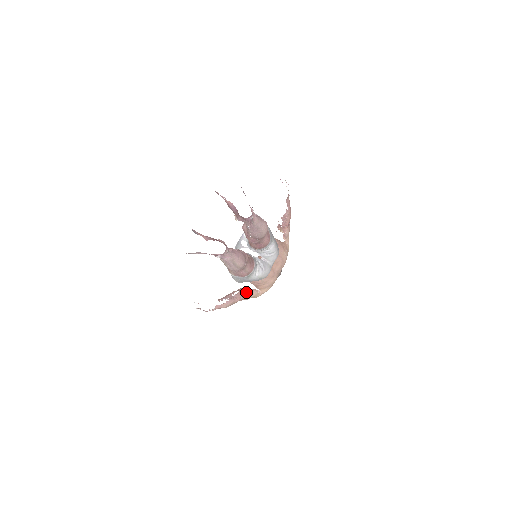
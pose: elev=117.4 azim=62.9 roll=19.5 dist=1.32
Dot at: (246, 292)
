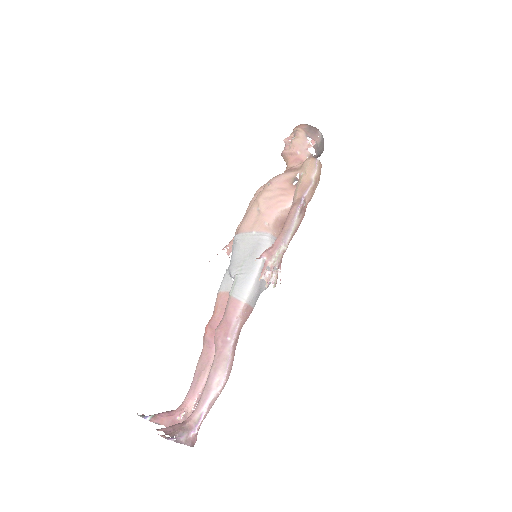
Dot at: occluded
